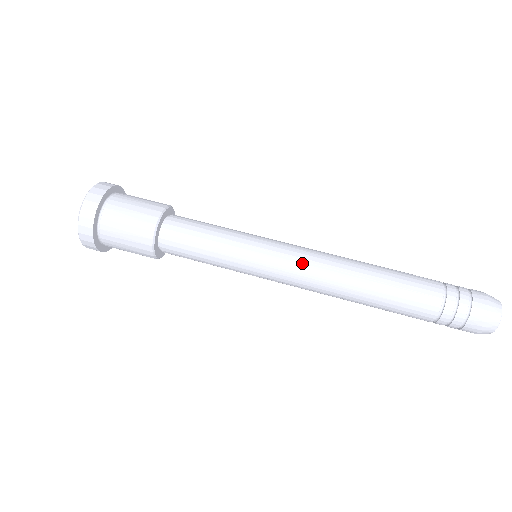
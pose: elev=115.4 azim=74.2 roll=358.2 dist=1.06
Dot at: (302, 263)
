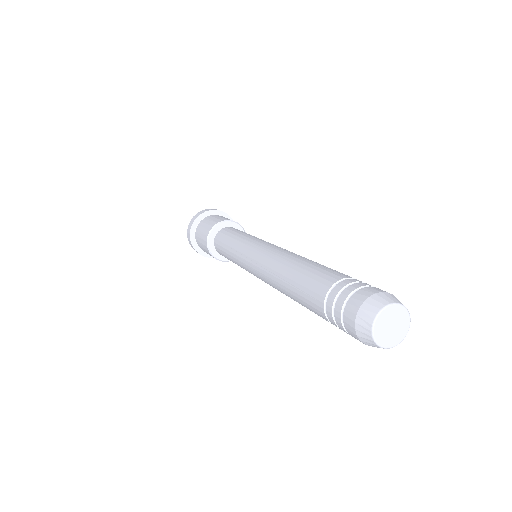
Dot at: (275, 246)
